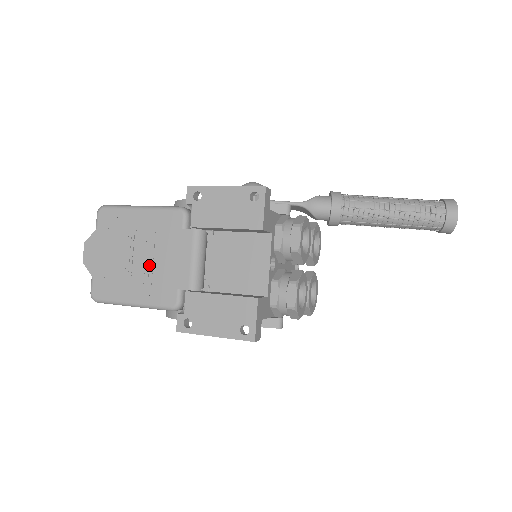
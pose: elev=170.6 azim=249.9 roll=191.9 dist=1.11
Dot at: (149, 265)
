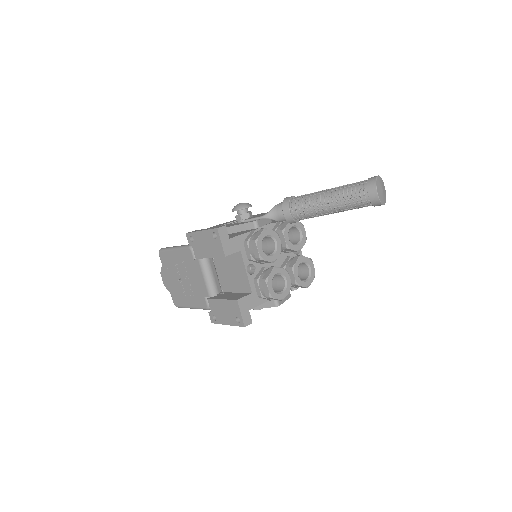
Dot at: (189, 284)
